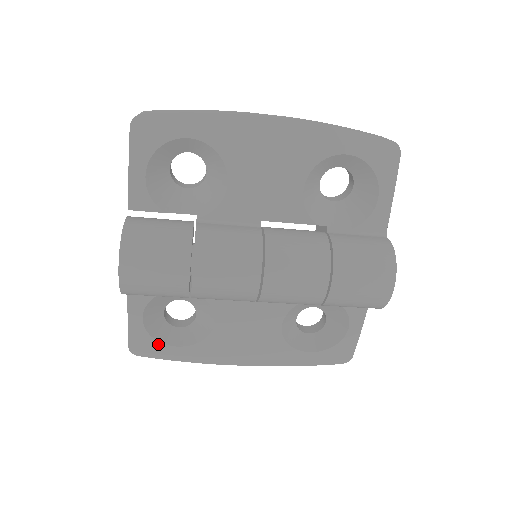
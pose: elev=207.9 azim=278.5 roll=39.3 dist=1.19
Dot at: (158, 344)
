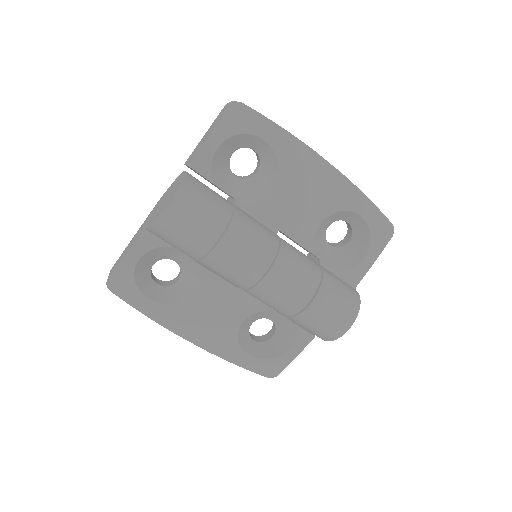
Dot at: (135, 289)
